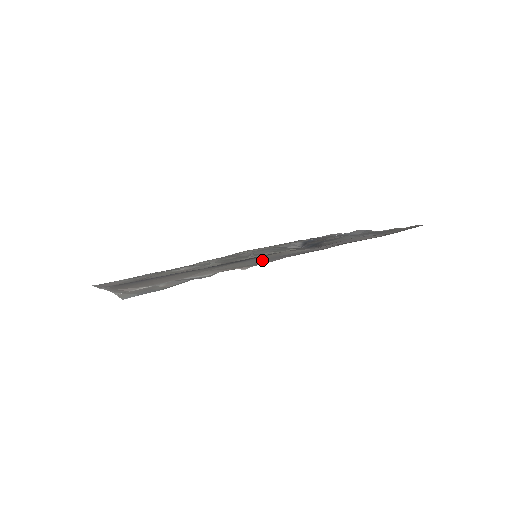
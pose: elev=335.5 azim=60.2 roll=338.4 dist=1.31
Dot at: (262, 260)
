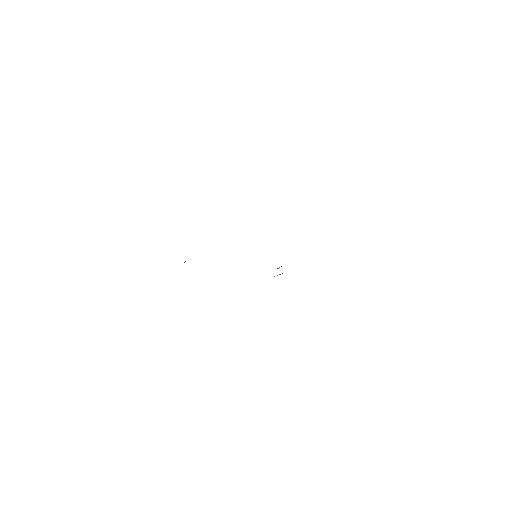
Dot at: occluded
